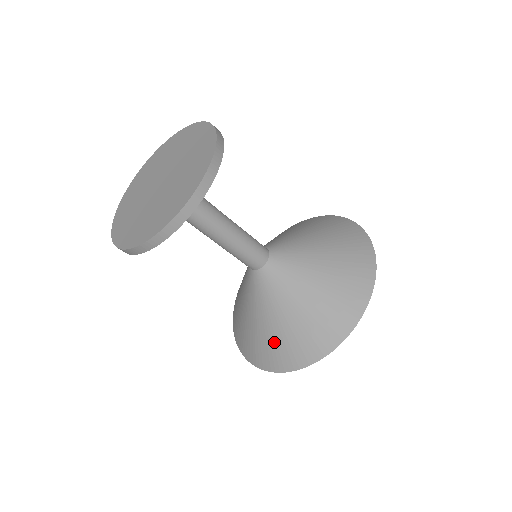
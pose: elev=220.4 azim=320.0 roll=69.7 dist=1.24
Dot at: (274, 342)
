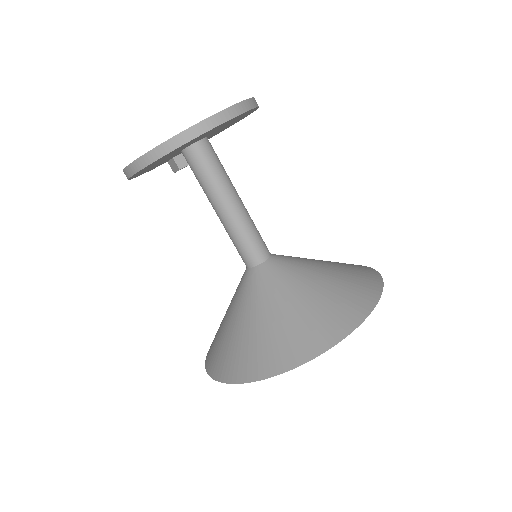
Dot at: (326, 306)
